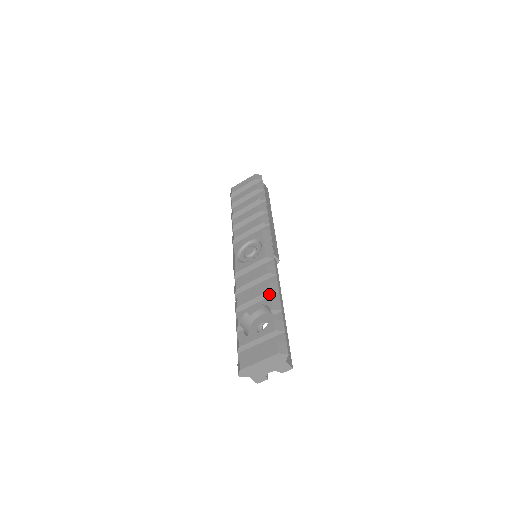
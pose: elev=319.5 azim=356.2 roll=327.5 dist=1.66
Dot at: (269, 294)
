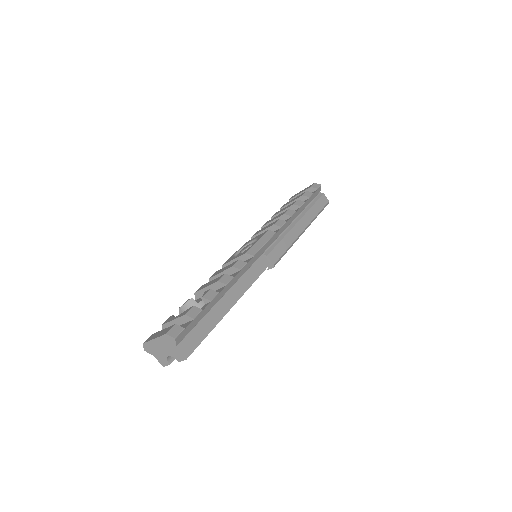
Dot at: (218, 285)
